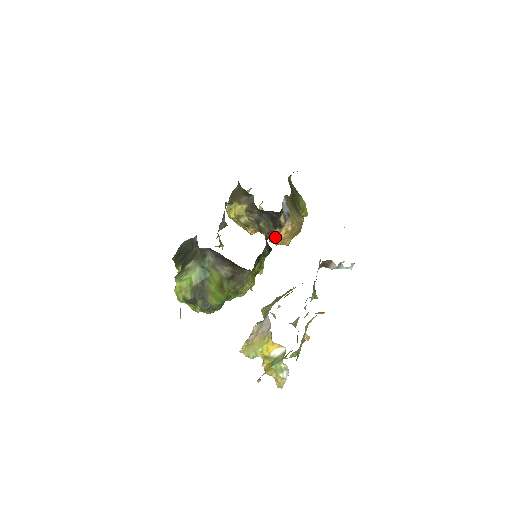
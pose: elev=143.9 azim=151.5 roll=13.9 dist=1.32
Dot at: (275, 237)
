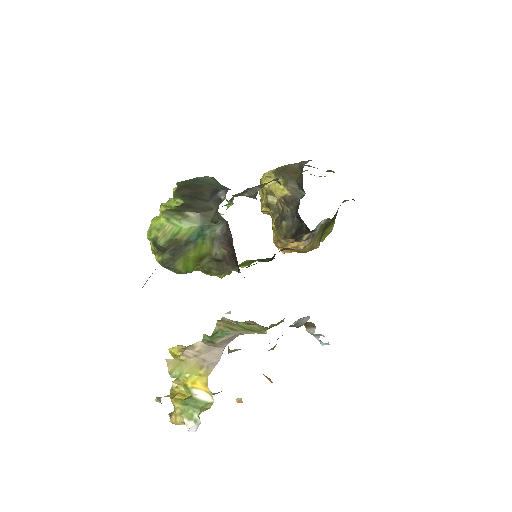
Dot at: (282, 241)
